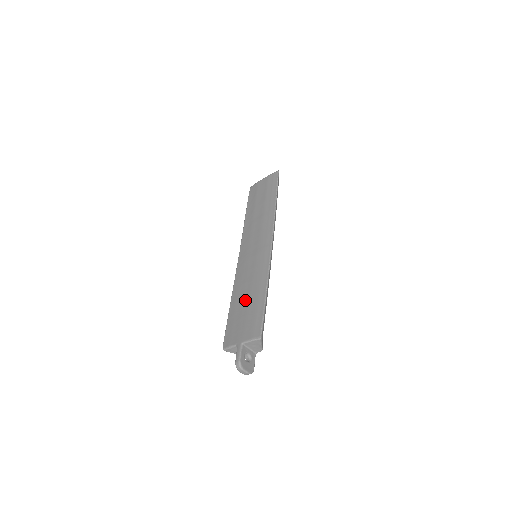
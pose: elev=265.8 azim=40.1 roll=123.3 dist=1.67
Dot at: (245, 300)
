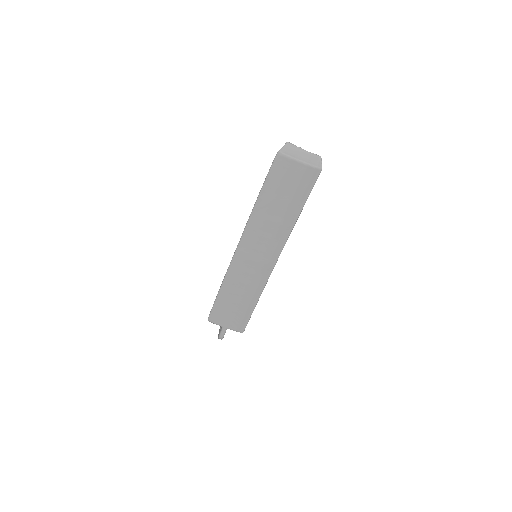
Dot at: (237, 298)
